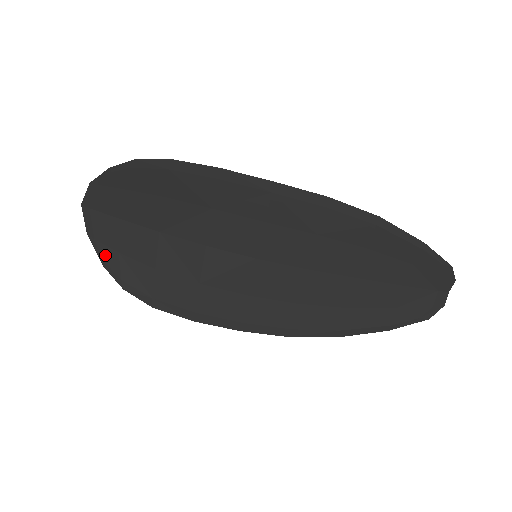
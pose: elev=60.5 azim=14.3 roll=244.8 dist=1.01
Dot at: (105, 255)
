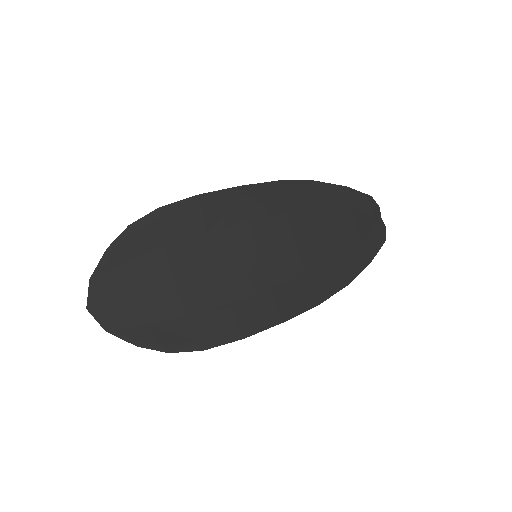
Dot at: (134, 336)
